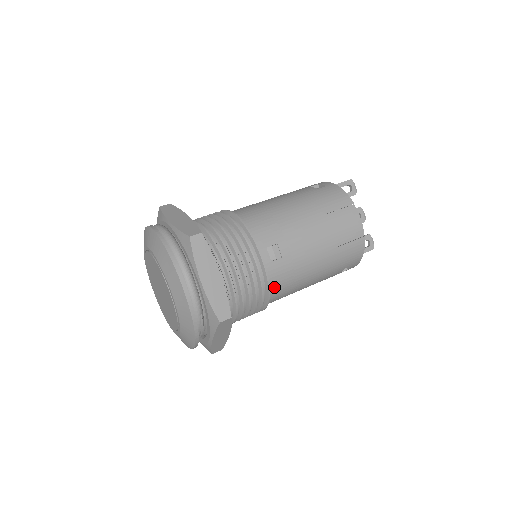
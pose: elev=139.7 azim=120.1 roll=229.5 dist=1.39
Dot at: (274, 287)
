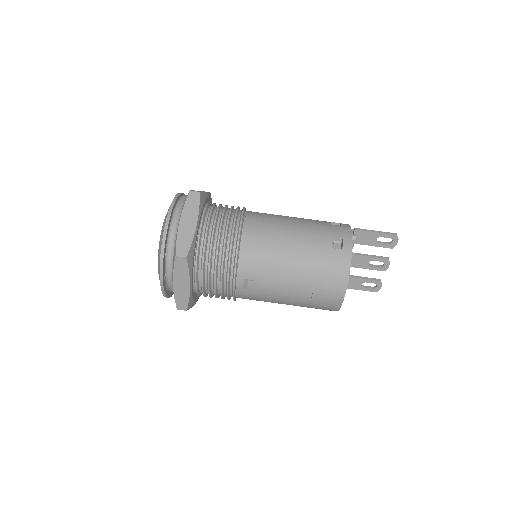
Dot at: occluded
